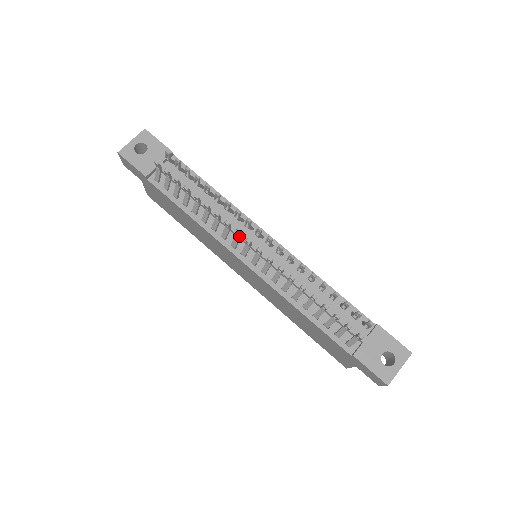
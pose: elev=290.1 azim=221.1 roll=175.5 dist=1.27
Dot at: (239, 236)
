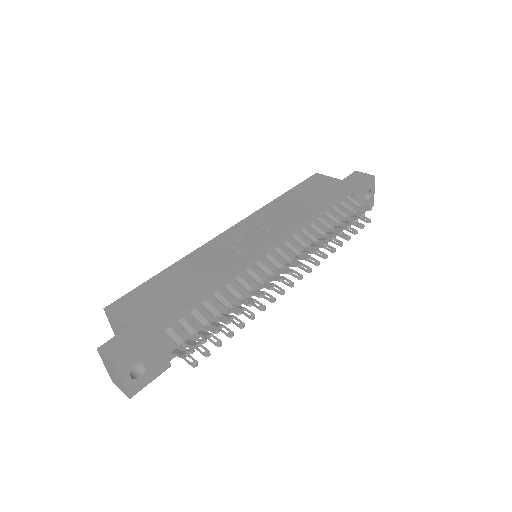
Dot at: (279, 289)
